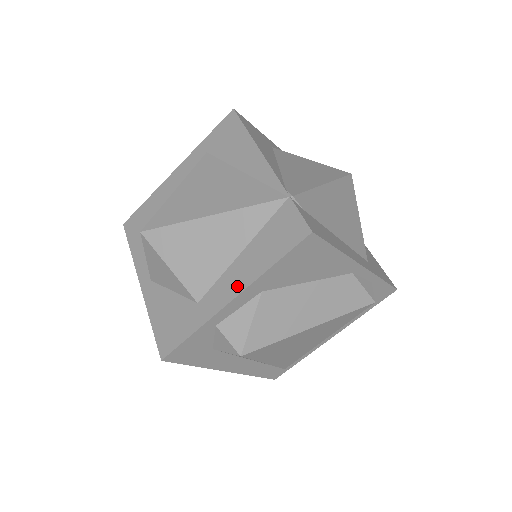
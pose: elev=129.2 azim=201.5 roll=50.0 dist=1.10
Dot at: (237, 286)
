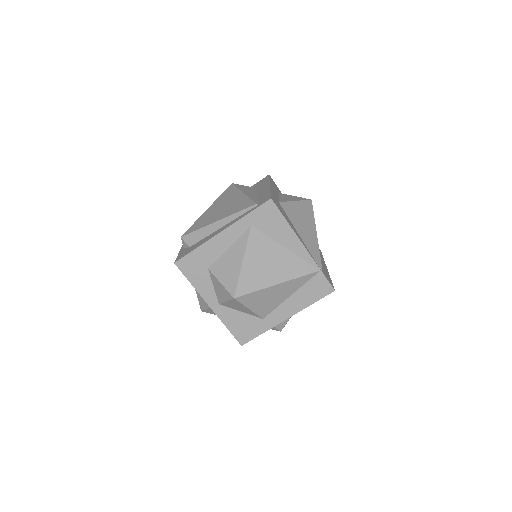
Dot at: (290, 312)
